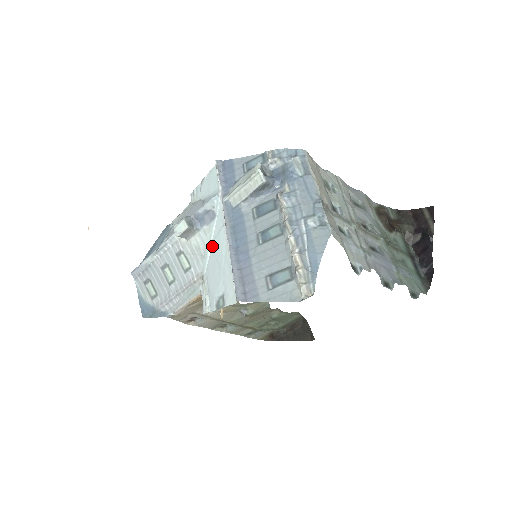
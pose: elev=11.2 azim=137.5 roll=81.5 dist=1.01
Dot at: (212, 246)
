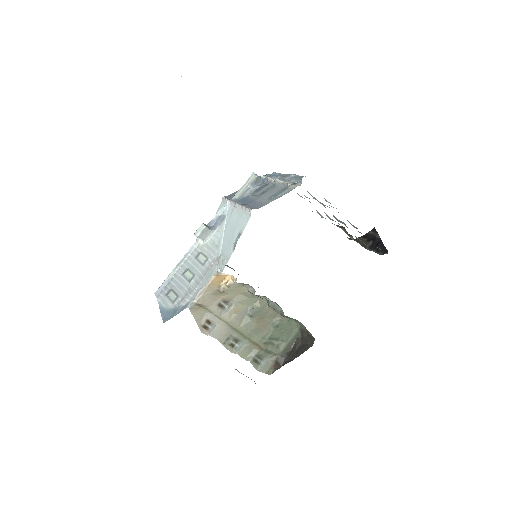
Dot at: (225, 233)
